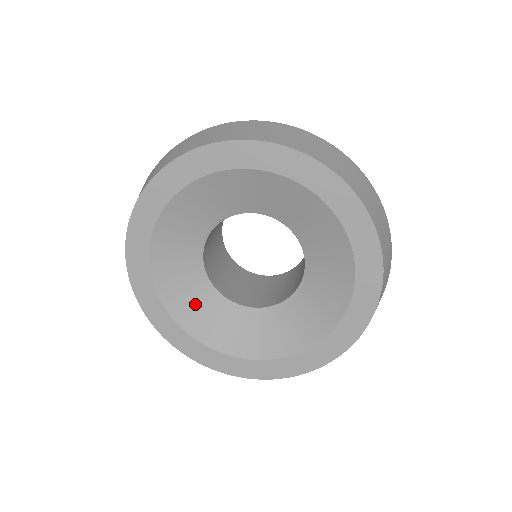
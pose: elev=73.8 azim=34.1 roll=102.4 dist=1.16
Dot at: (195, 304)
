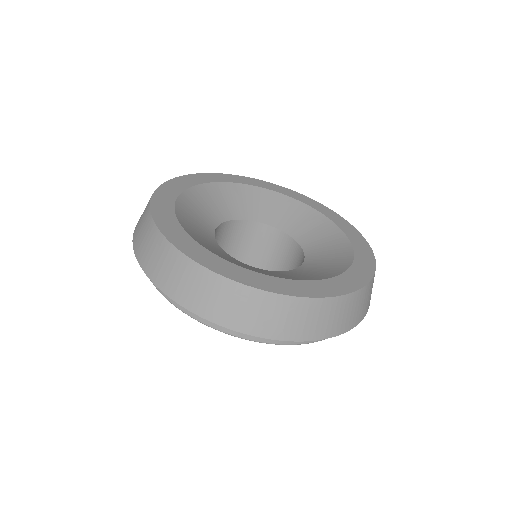
Dot at: (218, 252)
